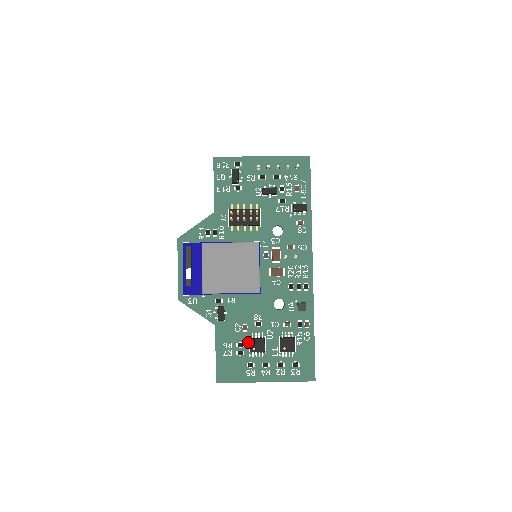
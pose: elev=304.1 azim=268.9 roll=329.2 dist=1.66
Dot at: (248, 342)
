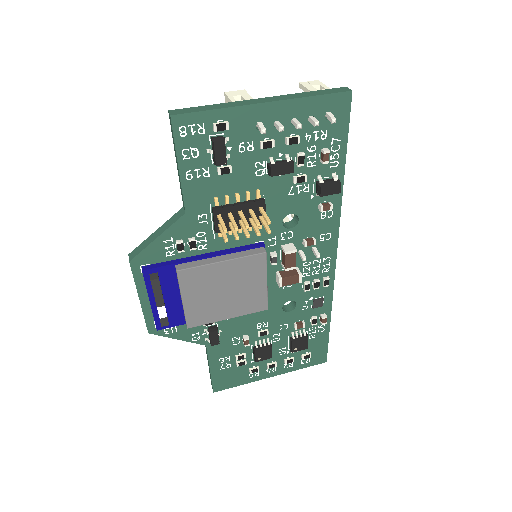
Dot at: (250, 350)
